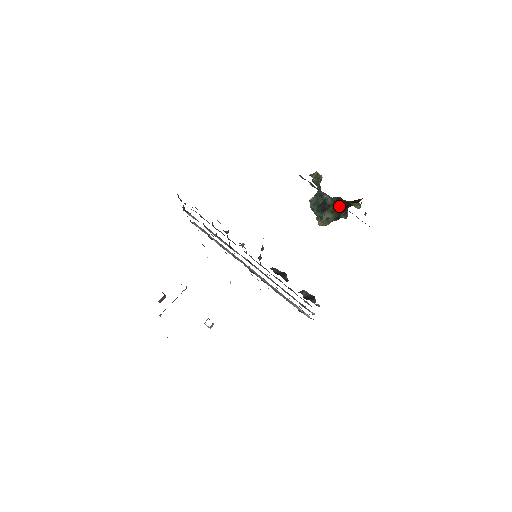
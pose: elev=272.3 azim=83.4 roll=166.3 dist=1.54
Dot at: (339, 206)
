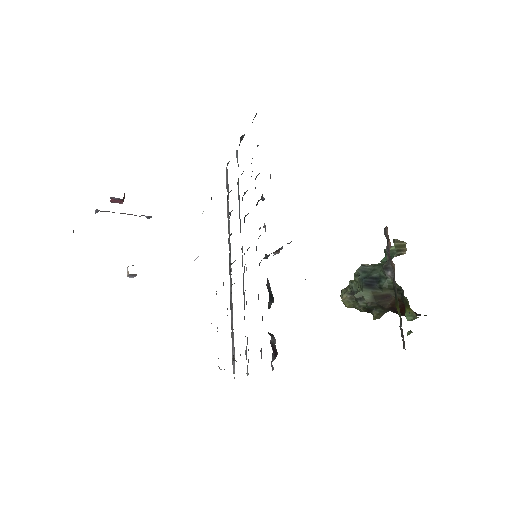
Dot at: (389, 298)
